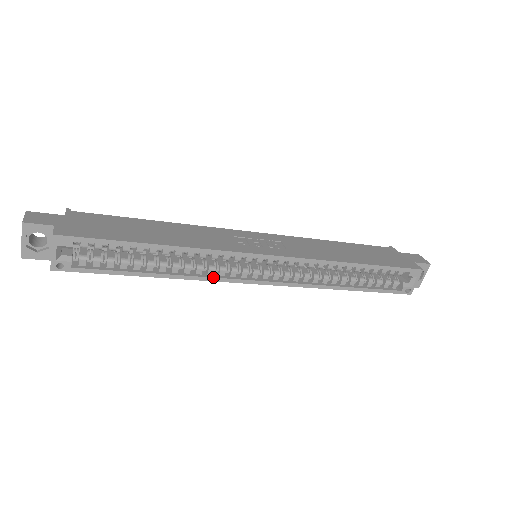
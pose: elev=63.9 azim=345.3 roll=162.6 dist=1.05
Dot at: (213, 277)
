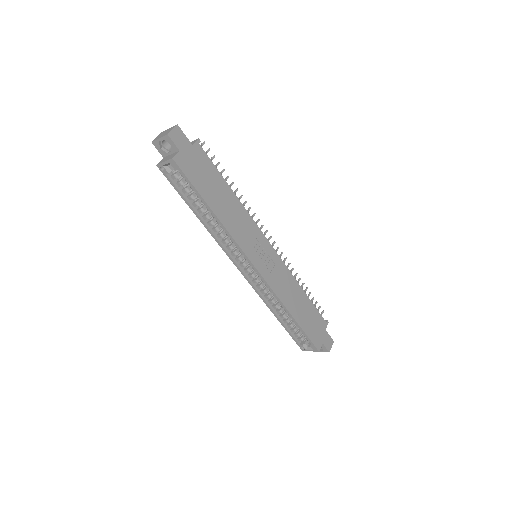
Dot at: (222, 245)
